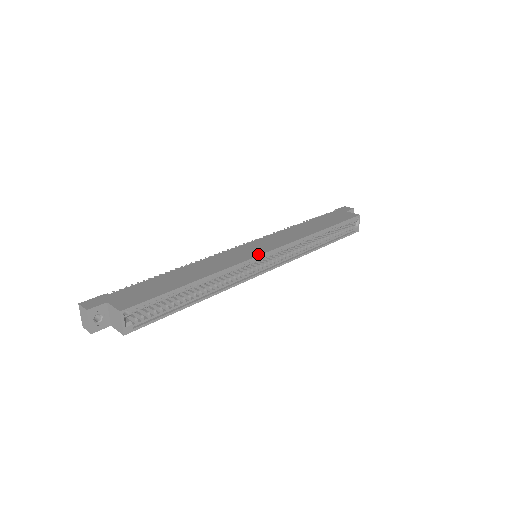
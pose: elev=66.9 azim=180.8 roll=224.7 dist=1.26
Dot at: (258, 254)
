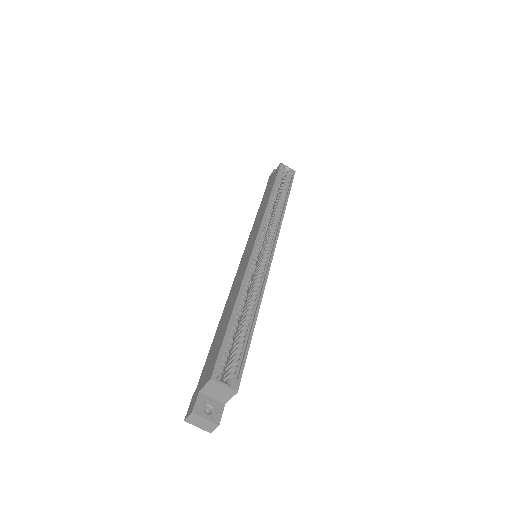
Dot at: (252, 249)
